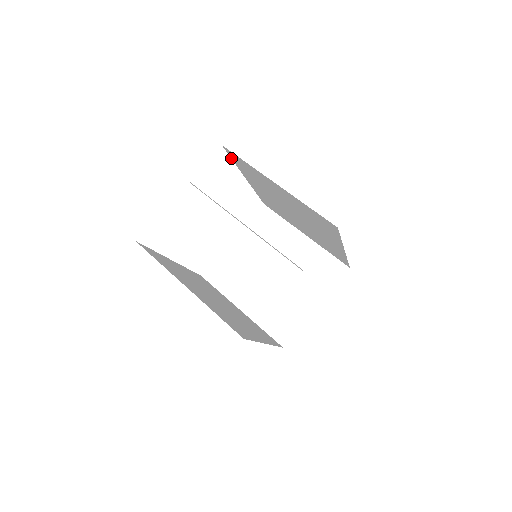
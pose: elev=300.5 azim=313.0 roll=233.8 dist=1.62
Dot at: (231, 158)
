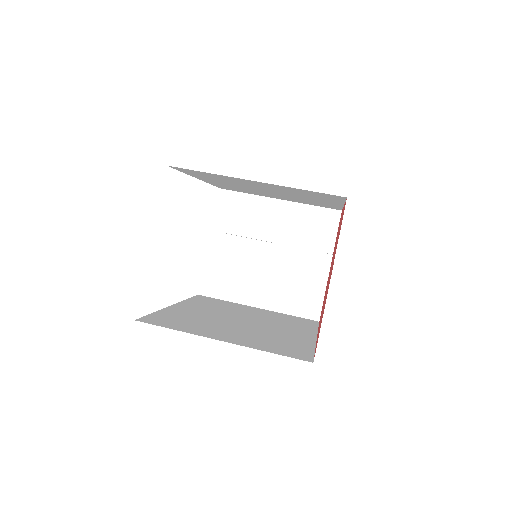
Dot at: occluded
